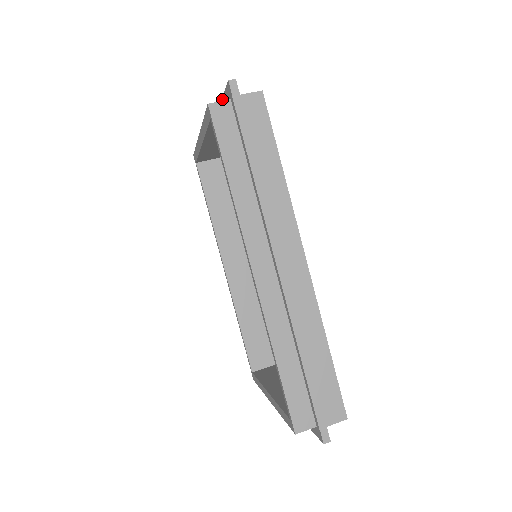
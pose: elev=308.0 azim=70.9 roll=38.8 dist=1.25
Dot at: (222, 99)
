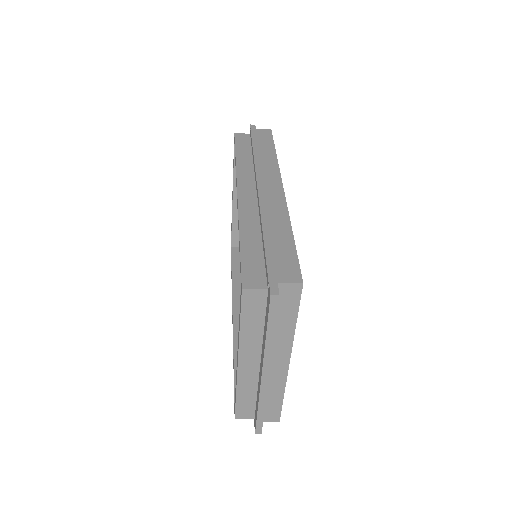
Dot at: occluded
